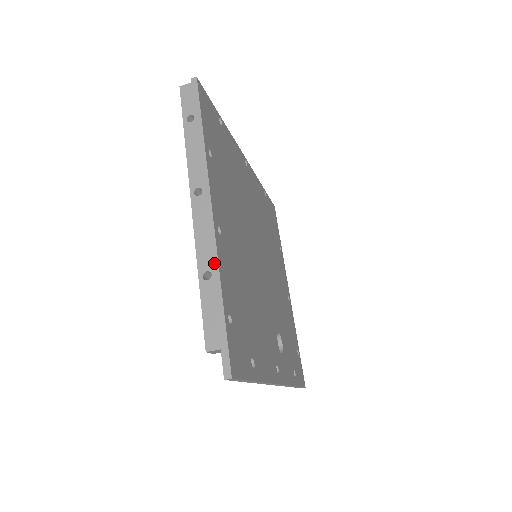
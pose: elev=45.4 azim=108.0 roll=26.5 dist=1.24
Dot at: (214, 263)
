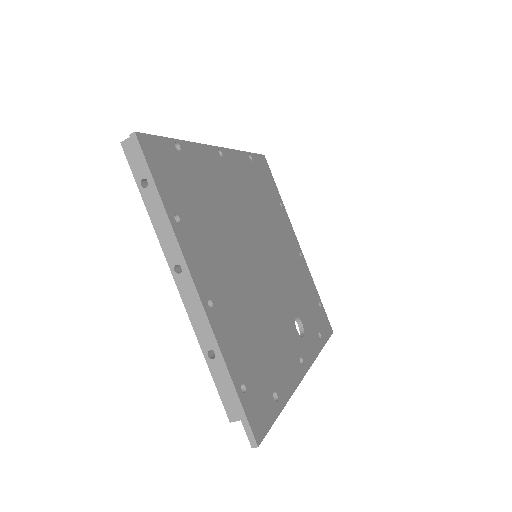
Dot at: (214, 345)
